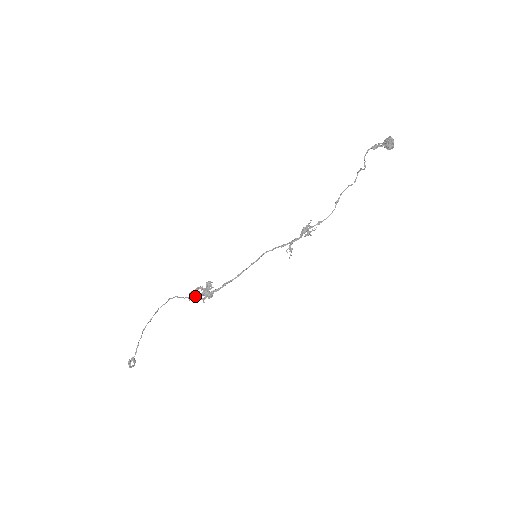
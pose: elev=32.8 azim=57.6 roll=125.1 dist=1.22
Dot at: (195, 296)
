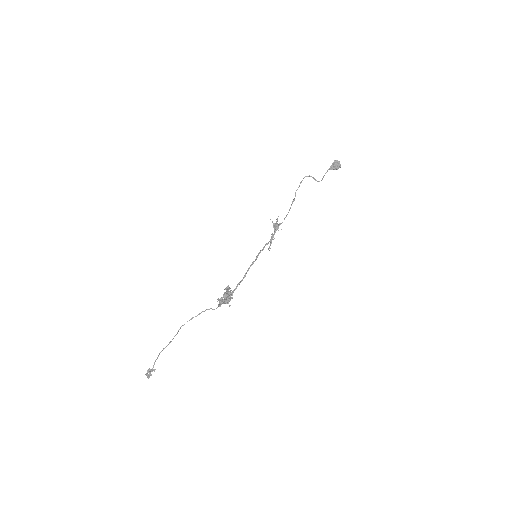
Dot at: (224, 303)
